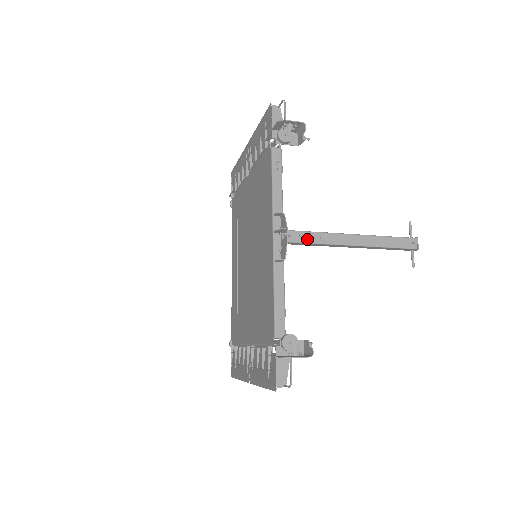
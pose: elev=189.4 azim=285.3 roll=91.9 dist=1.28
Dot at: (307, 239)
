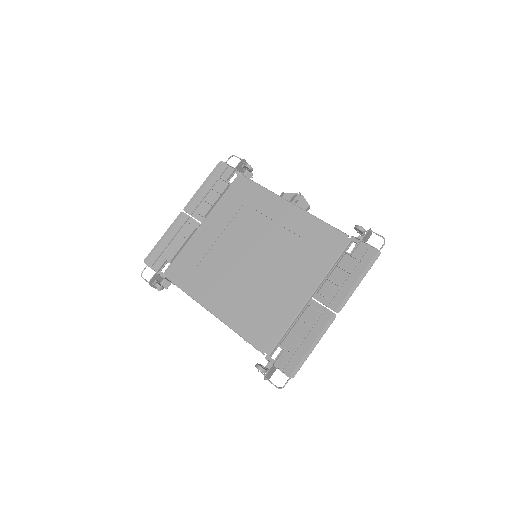
Dot at: occluded
